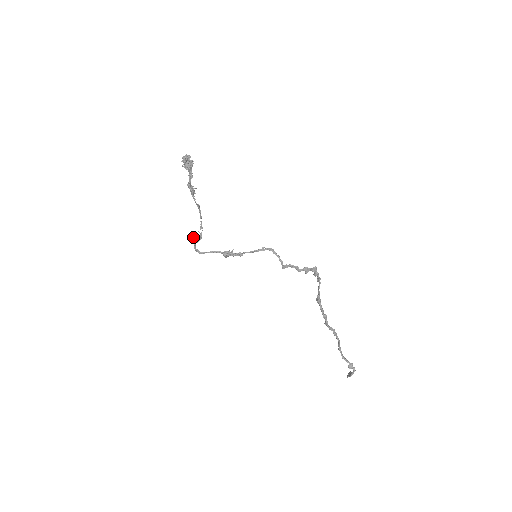
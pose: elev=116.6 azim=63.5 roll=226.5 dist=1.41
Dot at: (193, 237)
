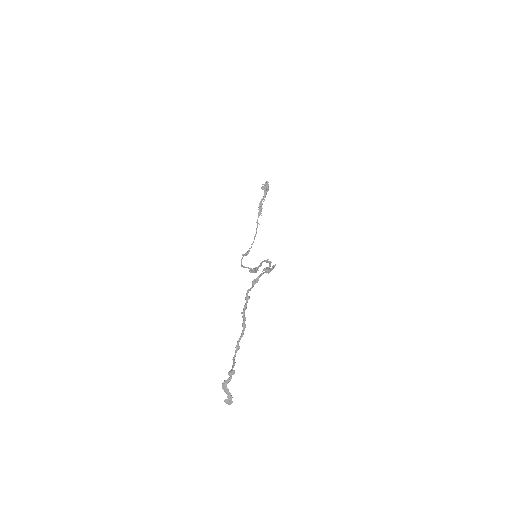
Dot at: (246, 252)
